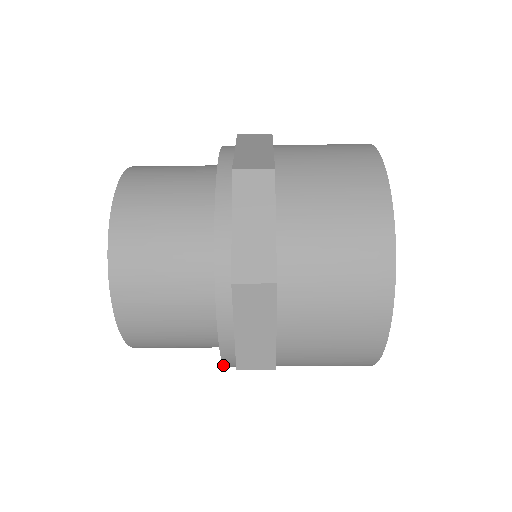
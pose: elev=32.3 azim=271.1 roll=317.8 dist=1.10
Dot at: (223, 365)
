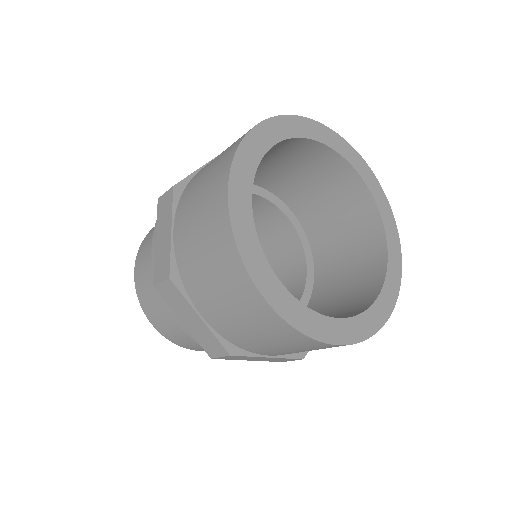
Dot at: occluded
